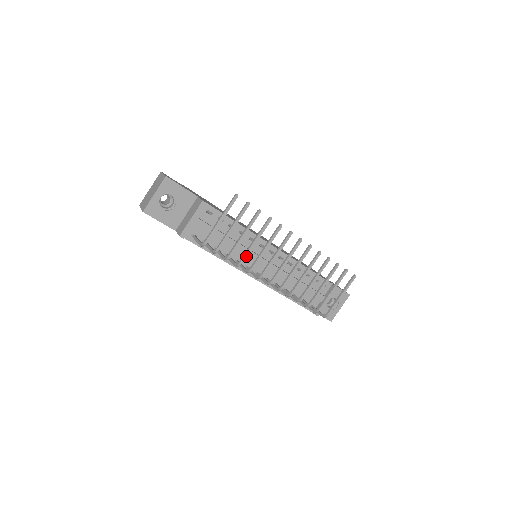
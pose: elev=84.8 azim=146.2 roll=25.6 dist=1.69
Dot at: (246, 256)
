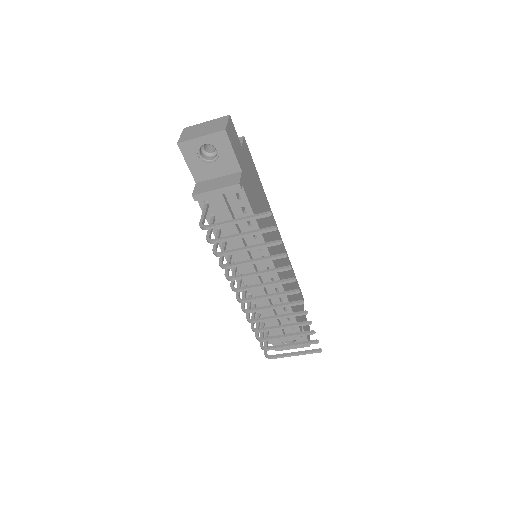
Dot at: (235, 266)
